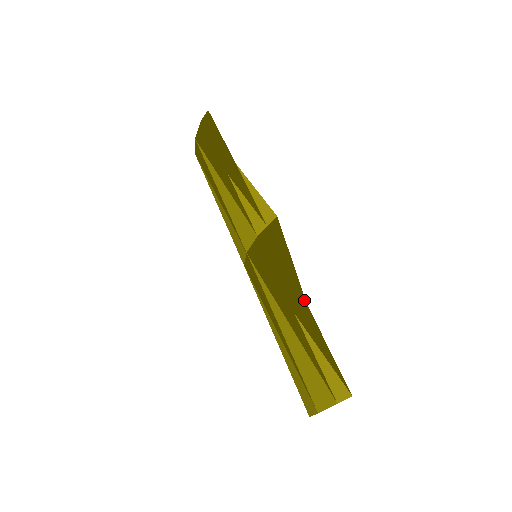
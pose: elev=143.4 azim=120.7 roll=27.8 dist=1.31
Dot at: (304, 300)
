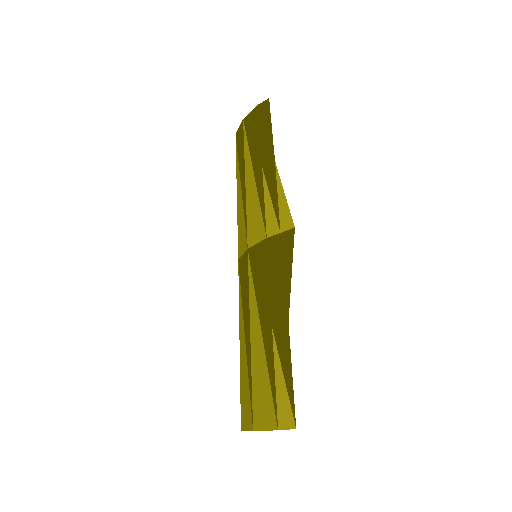
Dot at: (287, 318)
